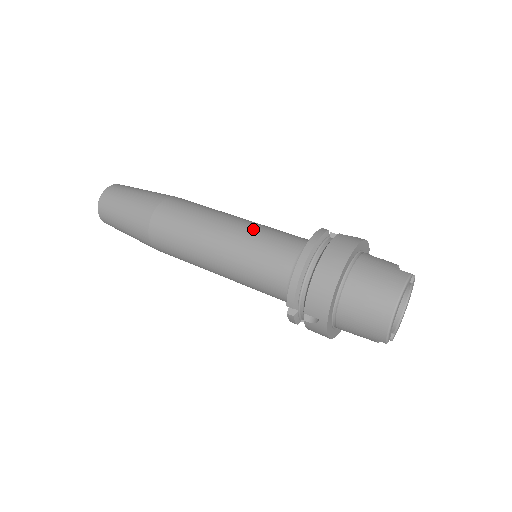
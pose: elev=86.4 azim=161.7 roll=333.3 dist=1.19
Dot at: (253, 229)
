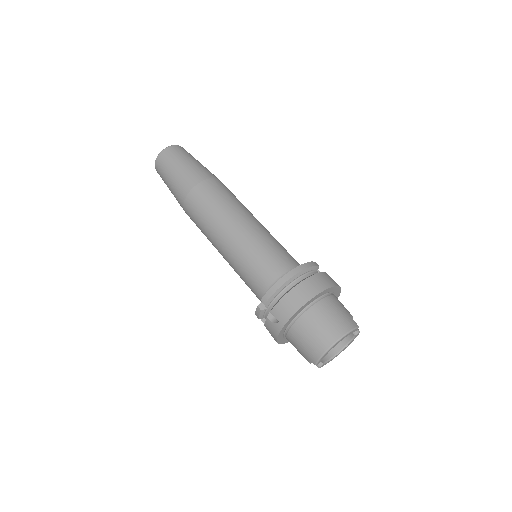
Dot at: (266, 235)
